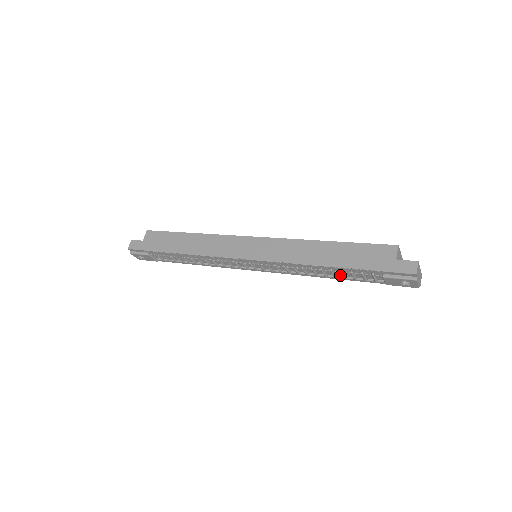
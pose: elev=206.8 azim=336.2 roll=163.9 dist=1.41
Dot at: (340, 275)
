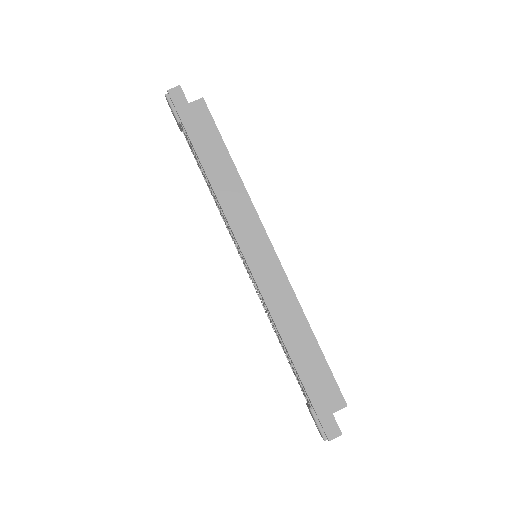
Dot at: occluded
